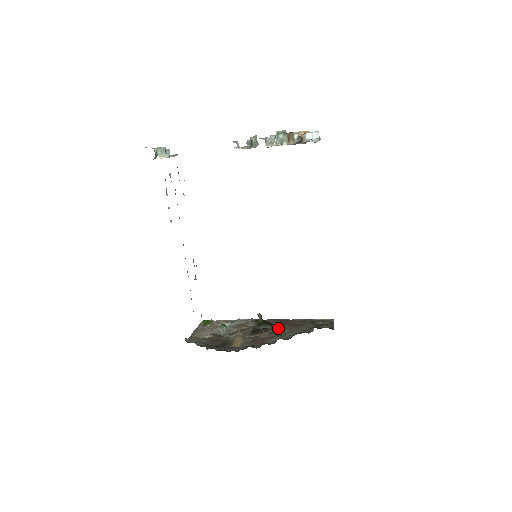
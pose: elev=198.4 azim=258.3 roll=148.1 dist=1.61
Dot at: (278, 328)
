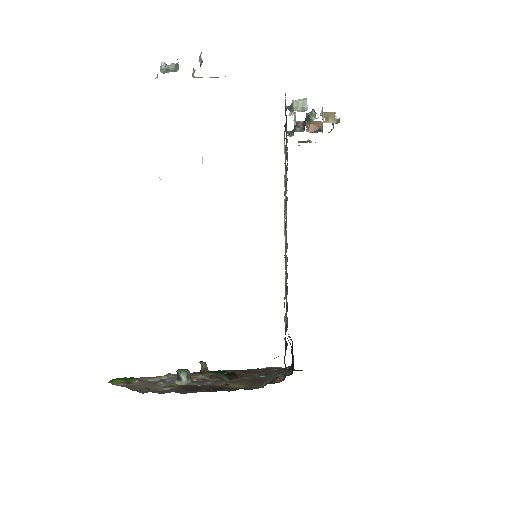
Dot at: (246, 373)
